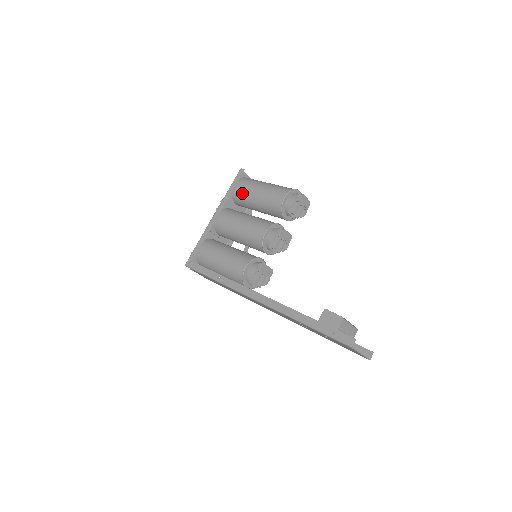
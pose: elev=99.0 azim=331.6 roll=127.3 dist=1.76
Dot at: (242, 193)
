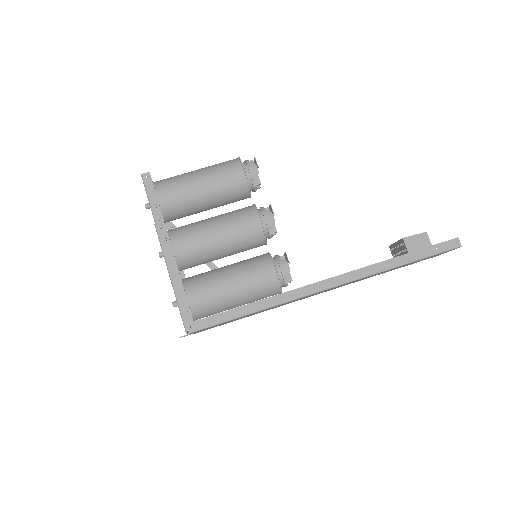
Dot at: (173, 202)
